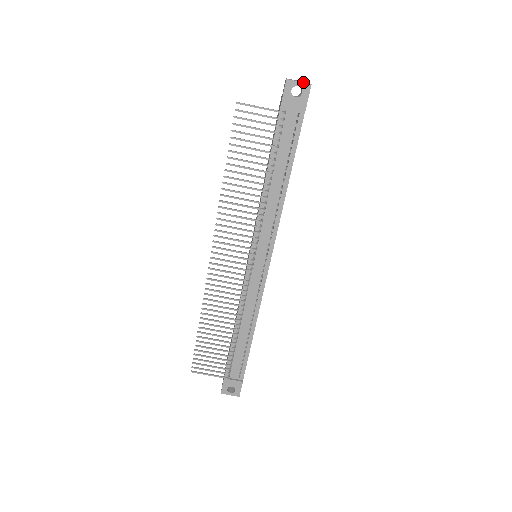
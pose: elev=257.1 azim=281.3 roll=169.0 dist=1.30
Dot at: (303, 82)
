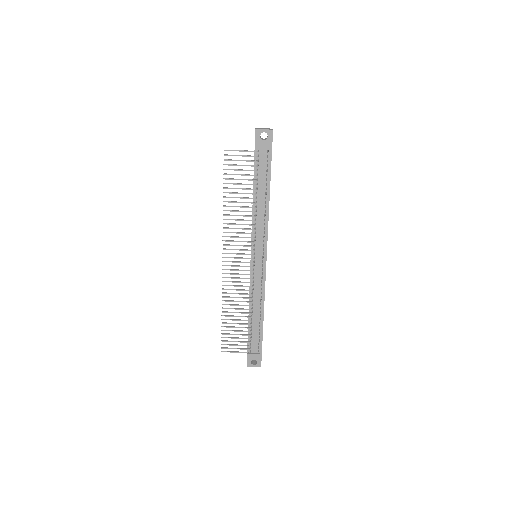
Dot at: (267, 129)
